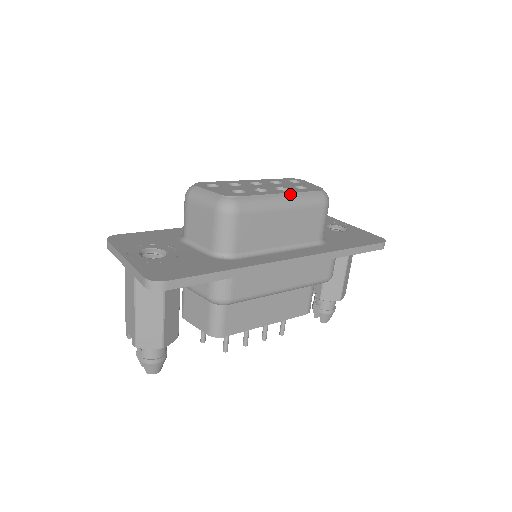
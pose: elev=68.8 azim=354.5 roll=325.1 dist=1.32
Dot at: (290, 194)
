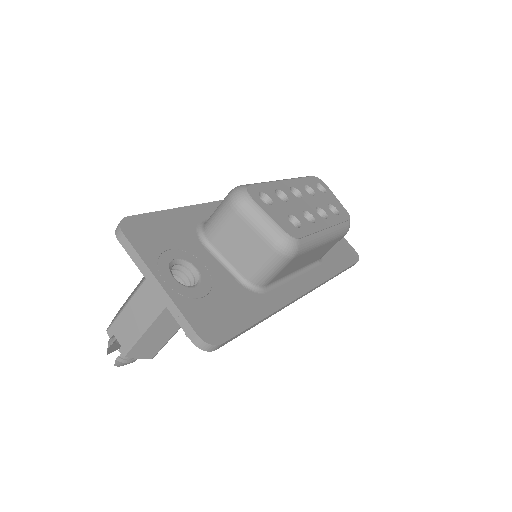
Dot at: (332, 227)
